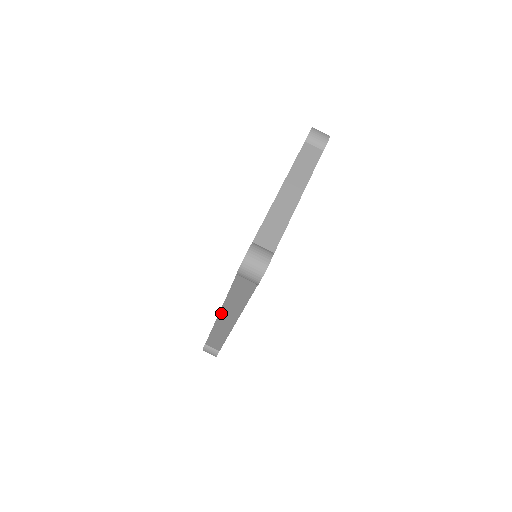
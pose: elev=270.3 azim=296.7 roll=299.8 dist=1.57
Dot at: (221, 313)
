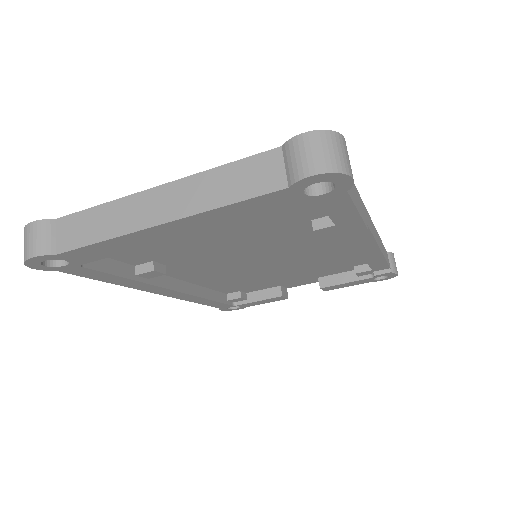
Dot at: occluded
